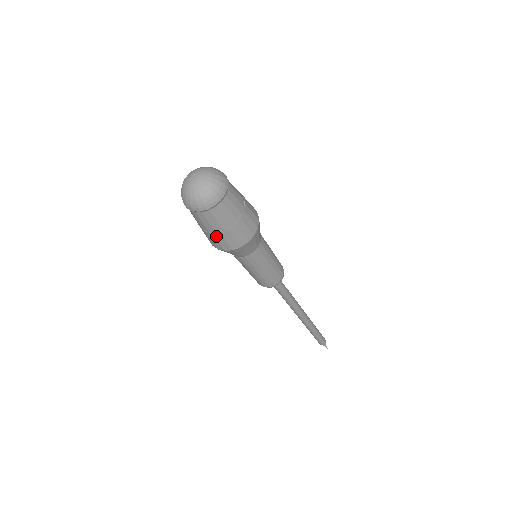
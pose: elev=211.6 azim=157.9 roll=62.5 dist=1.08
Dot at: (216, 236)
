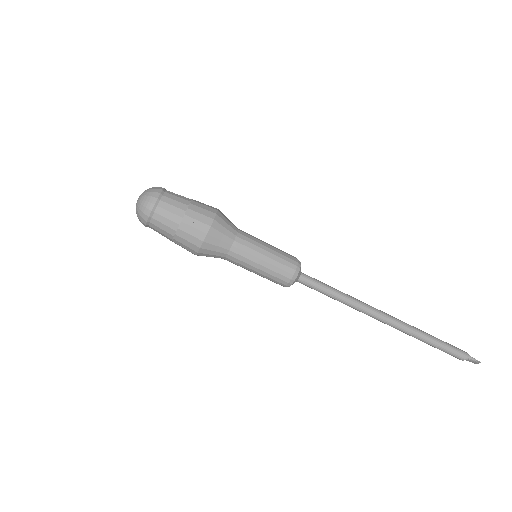
Dot at: (183, 229)
